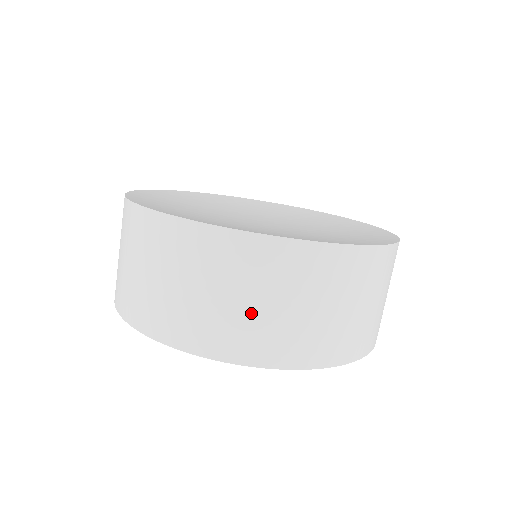
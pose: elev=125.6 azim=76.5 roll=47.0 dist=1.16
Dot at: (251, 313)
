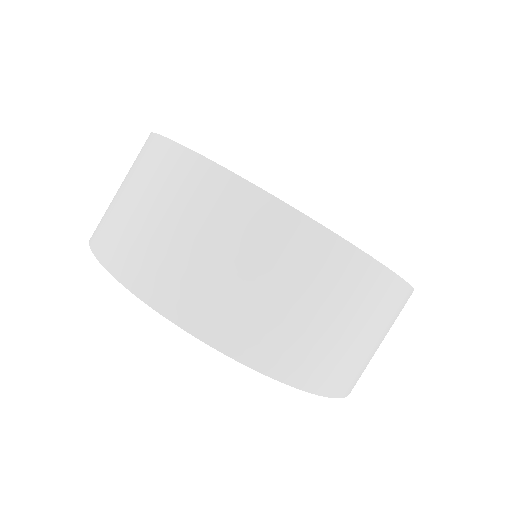
Dot at: (266, 302)
